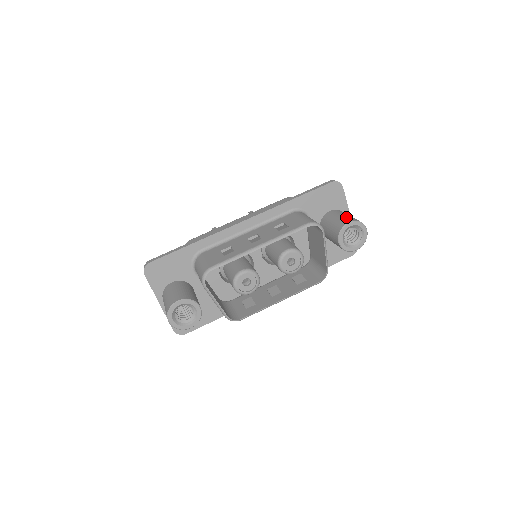
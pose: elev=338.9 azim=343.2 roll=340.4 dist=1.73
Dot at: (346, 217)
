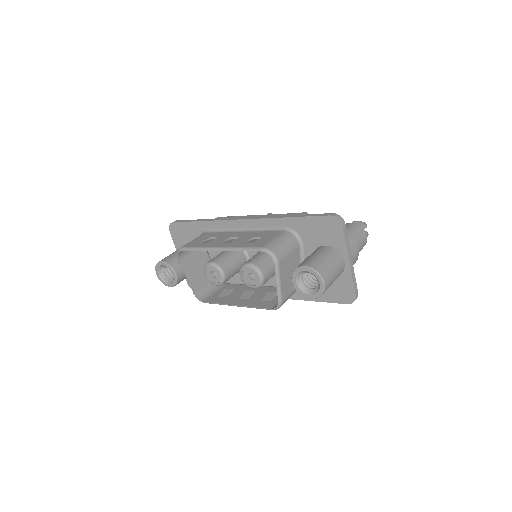
Dot at: (314, 259)
